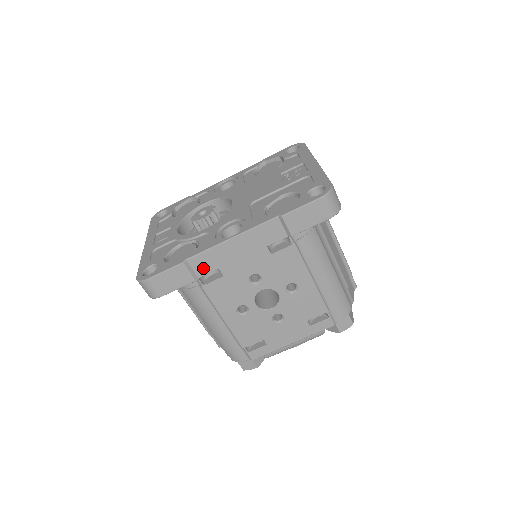
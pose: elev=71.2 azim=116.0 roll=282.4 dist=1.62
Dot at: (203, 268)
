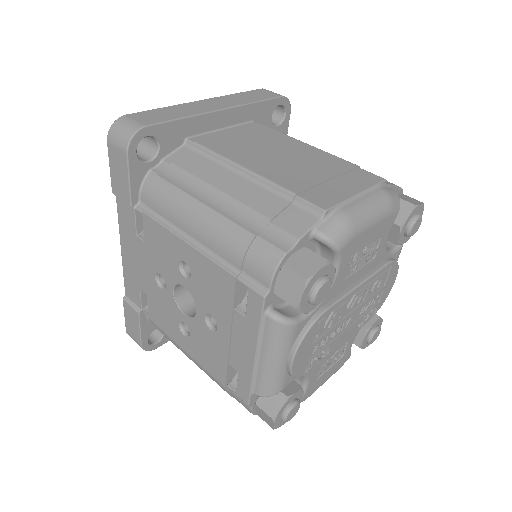
Dot at: (135, 296)
